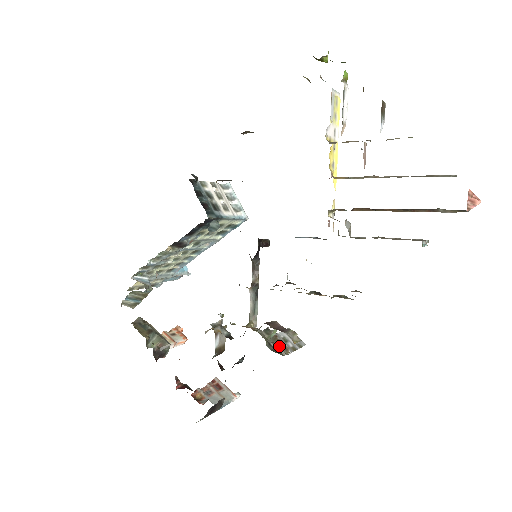
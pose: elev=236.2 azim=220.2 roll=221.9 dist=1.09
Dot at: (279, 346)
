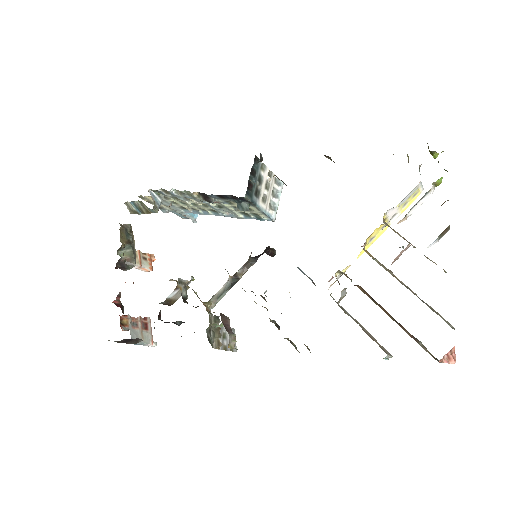
Dot at: (216, 338)
